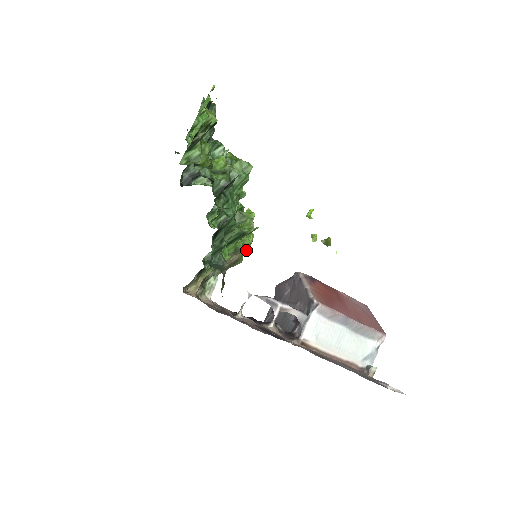
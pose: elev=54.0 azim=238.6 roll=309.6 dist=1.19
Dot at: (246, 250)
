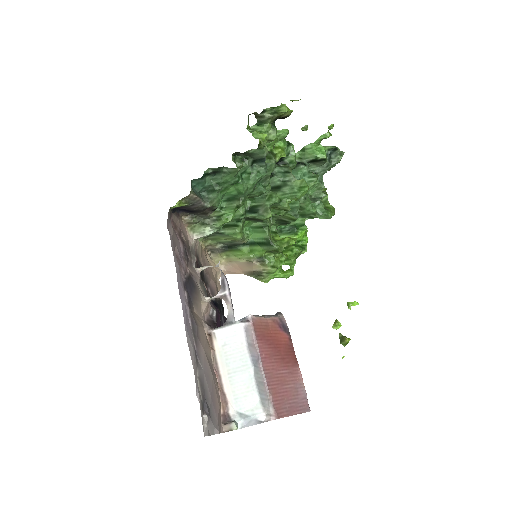
Dot at: (272, 271)
